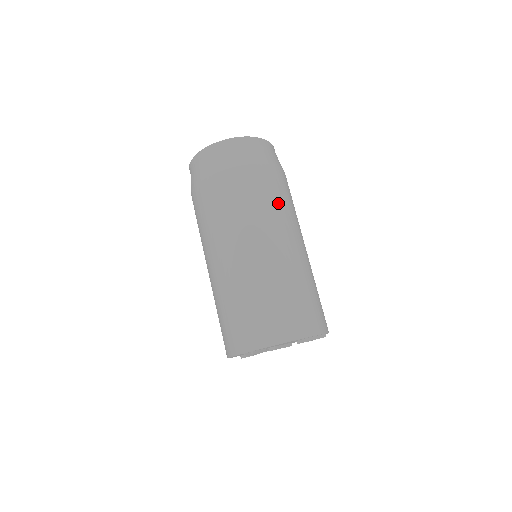
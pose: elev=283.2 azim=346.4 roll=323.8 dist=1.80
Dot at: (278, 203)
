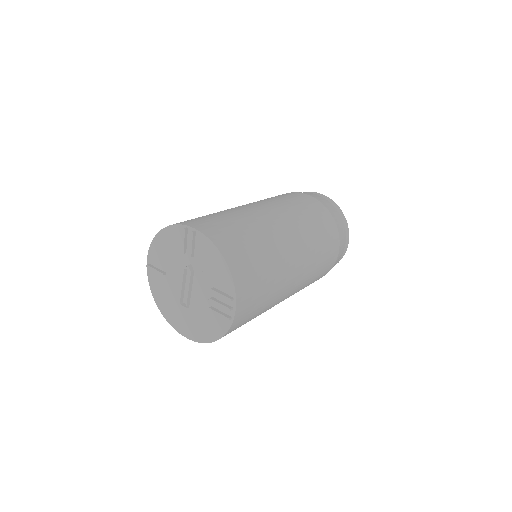
Dot at: (320, 249)
